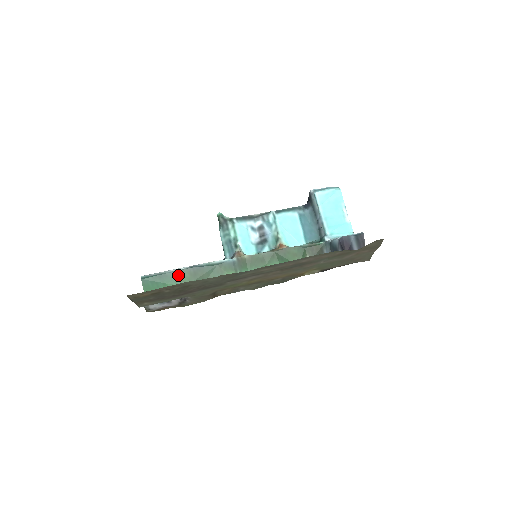
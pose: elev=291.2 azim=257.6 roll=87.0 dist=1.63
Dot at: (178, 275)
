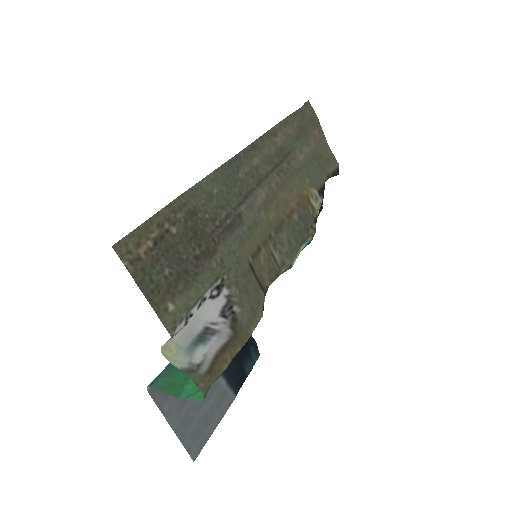
Dot at: occluded
